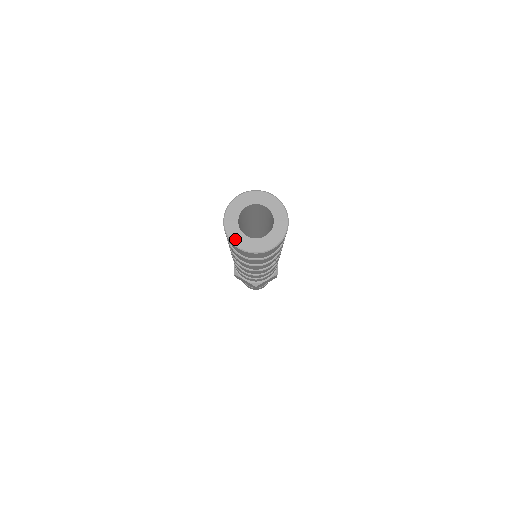
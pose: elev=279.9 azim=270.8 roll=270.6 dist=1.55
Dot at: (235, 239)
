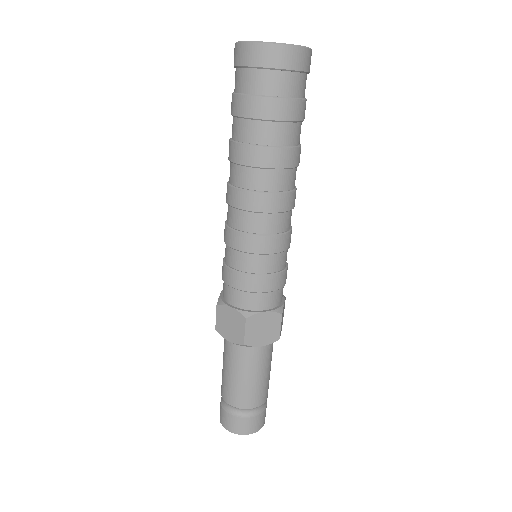
Dot at: (246, 42)
